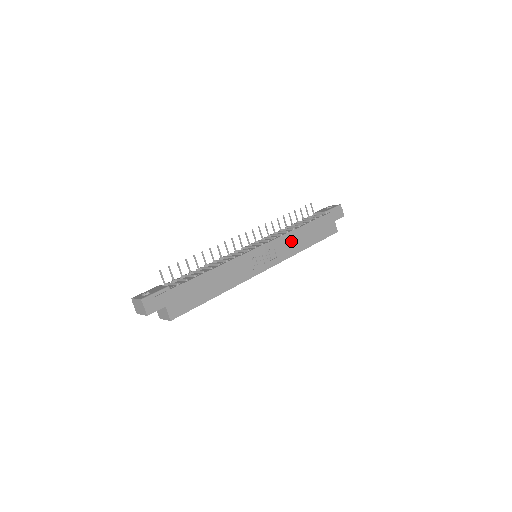
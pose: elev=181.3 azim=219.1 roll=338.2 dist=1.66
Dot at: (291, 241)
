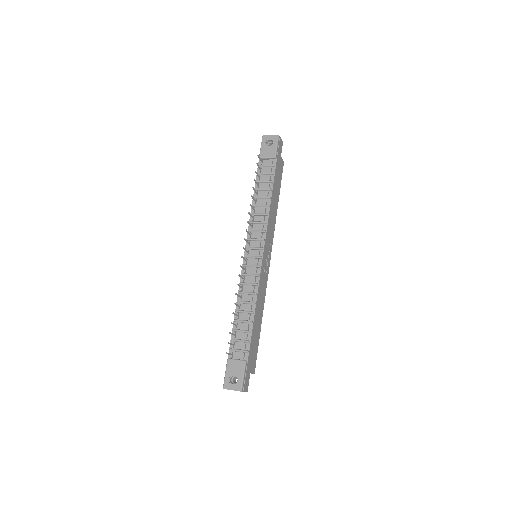
Dot at: (271, 218)
